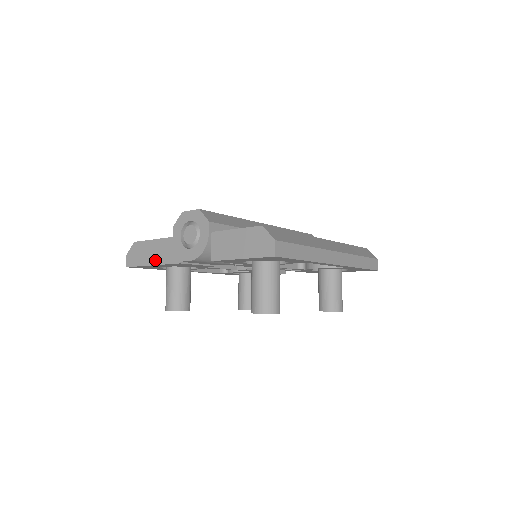
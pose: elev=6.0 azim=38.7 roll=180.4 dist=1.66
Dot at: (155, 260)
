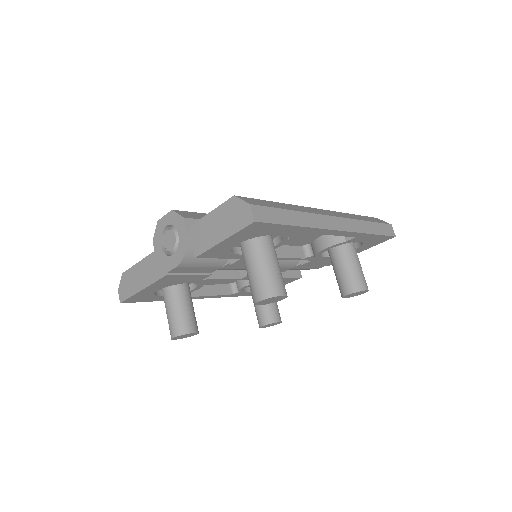
Dot at: (144, 283)
